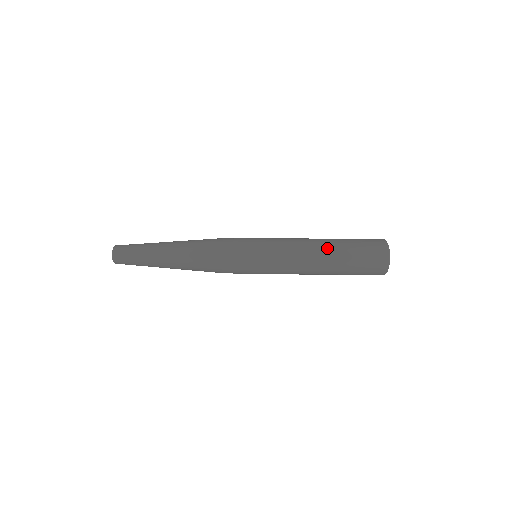
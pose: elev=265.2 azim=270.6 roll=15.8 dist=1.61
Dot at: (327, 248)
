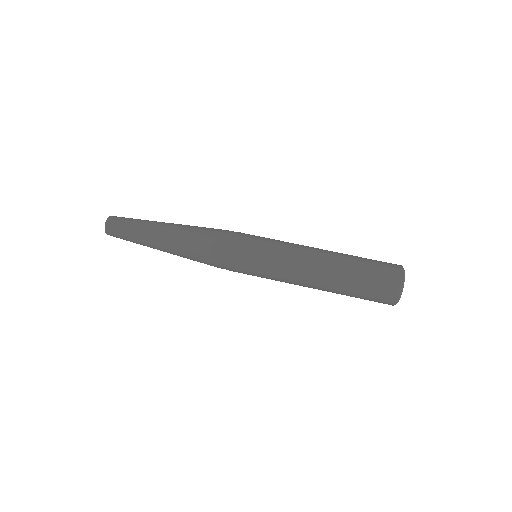
Dot at: (335, 259)
